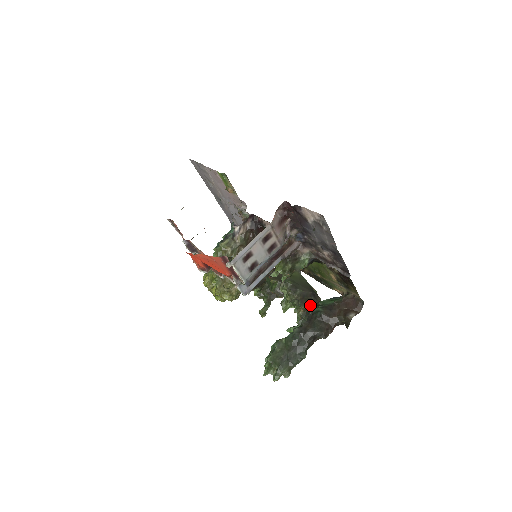
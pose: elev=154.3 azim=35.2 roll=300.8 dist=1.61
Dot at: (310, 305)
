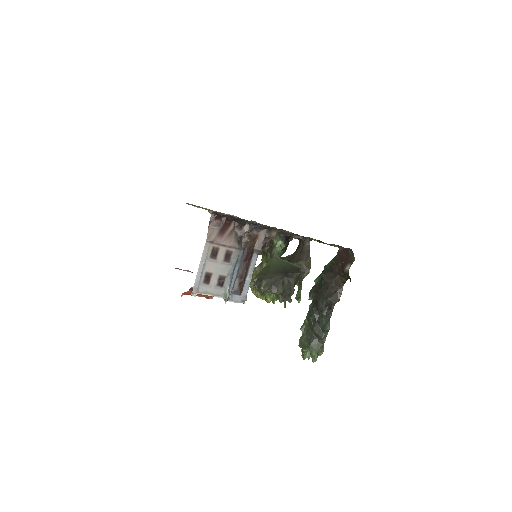
Dot at: (286, 287)
